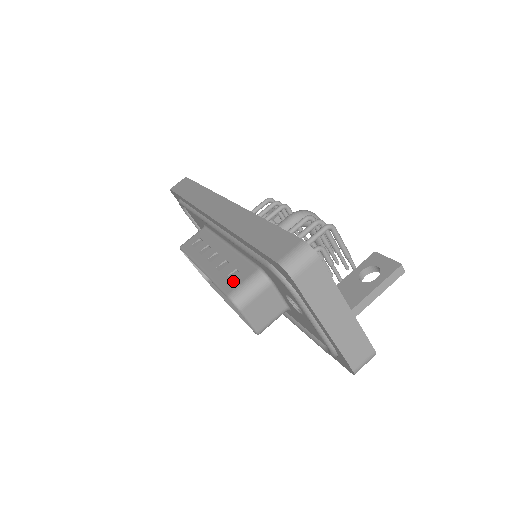
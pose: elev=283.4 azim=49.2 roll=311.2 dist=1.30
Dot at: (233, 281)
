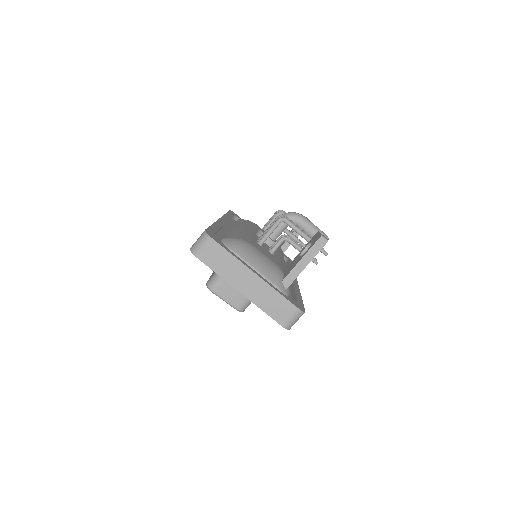
Dot at: (213, 273)
